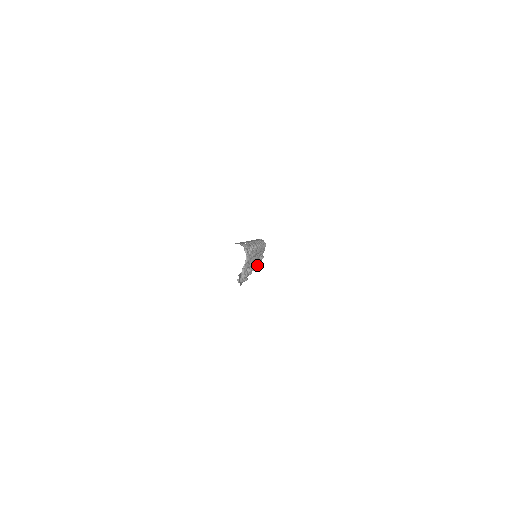
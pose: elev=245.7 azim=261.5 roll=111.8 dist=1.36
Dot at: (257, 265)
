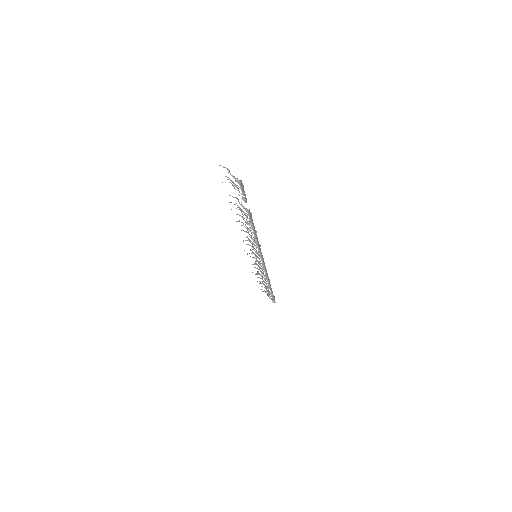
Dot at: (263, 259)
